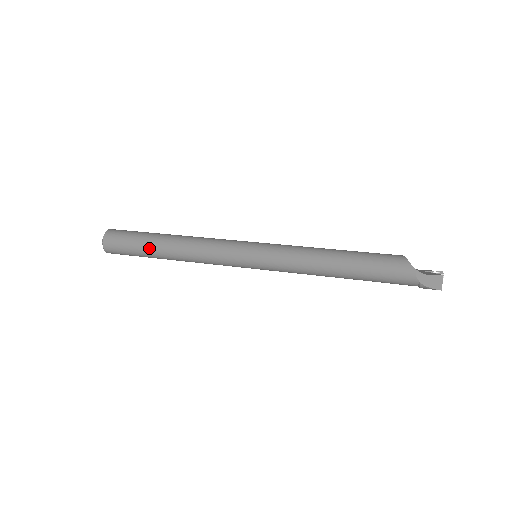
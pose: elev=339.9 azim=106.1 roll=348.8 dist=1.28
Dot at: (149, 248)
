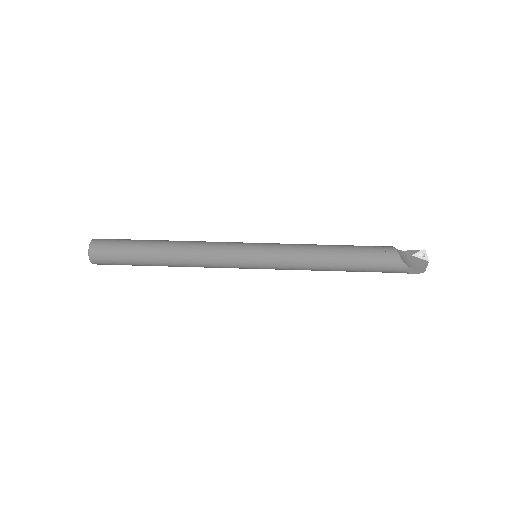
Dot at: (145, 263)
